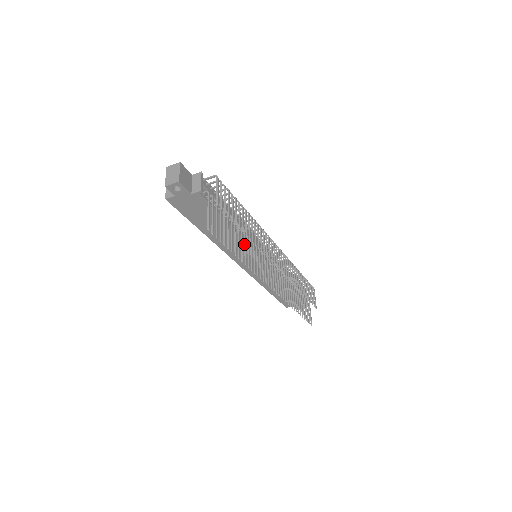
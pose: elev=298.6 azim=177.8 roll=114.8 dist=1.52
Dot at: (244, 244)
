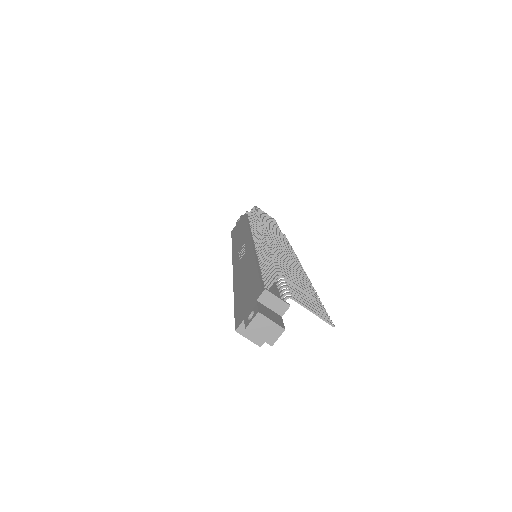
Dot at: occluded
